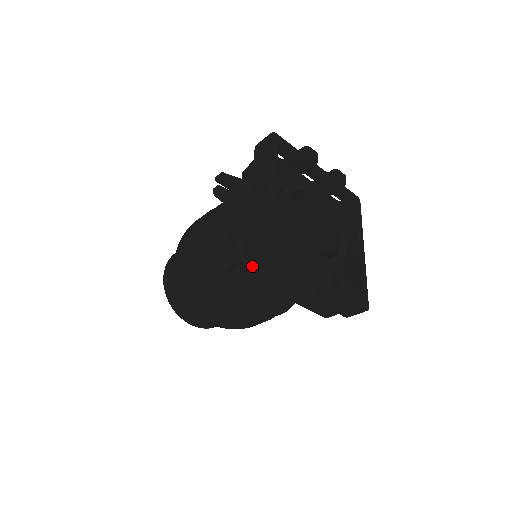
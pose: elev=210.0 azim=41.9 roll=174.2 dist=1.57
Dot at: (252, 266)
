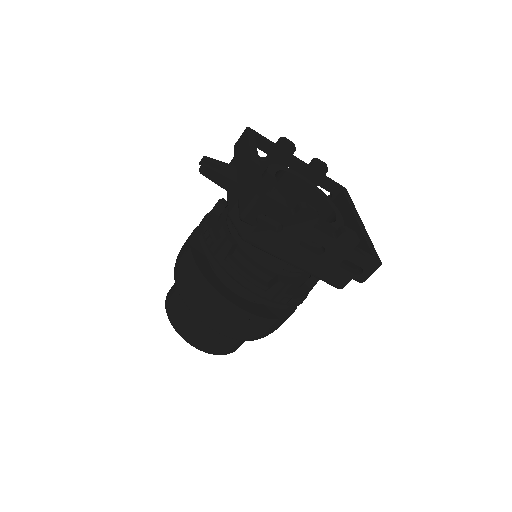
Dot at: (249, 220)
